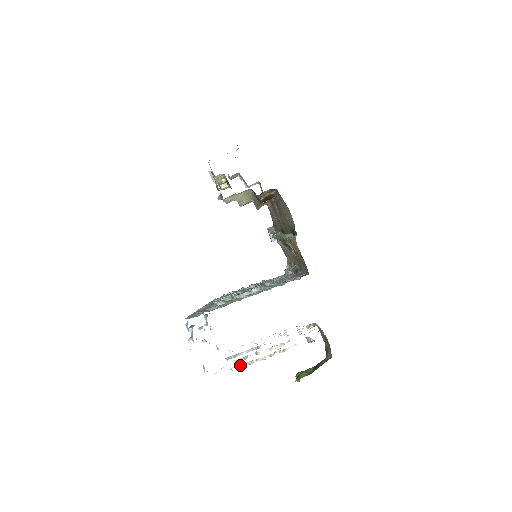
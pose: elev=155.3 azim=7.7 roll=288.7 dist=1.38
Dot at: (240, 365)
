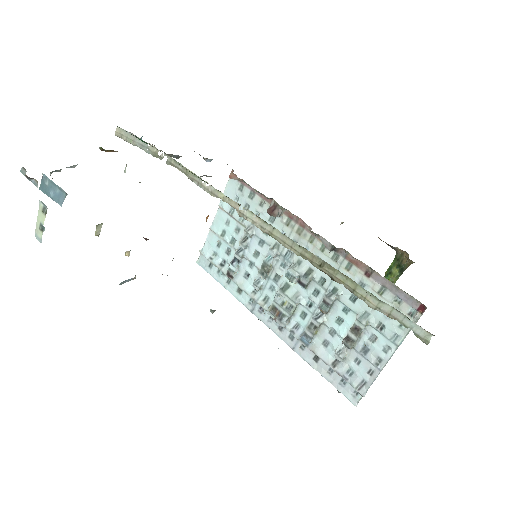
Dot at: occluded
